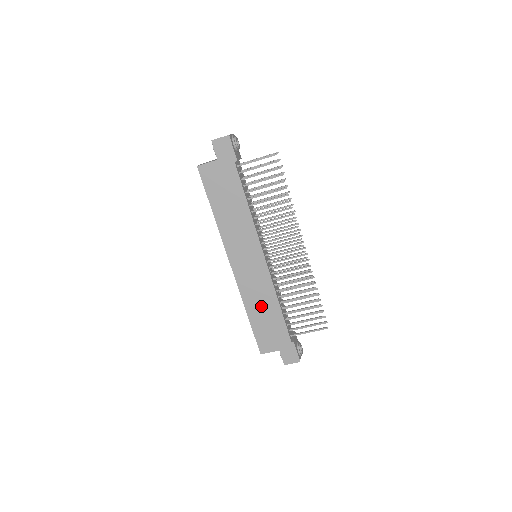
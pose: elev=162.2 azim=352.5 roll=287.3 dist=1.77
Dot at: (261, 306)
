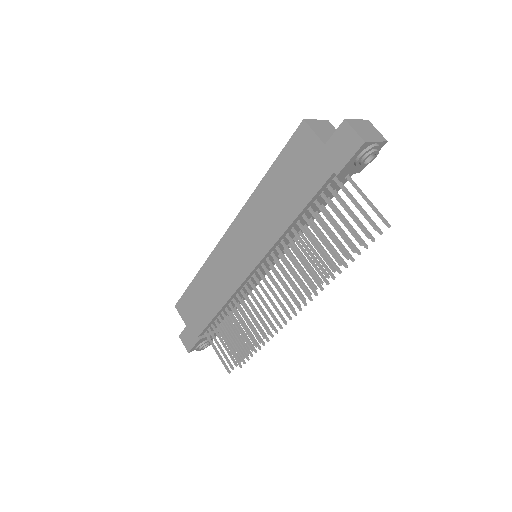
Dot at: (209, 288)
